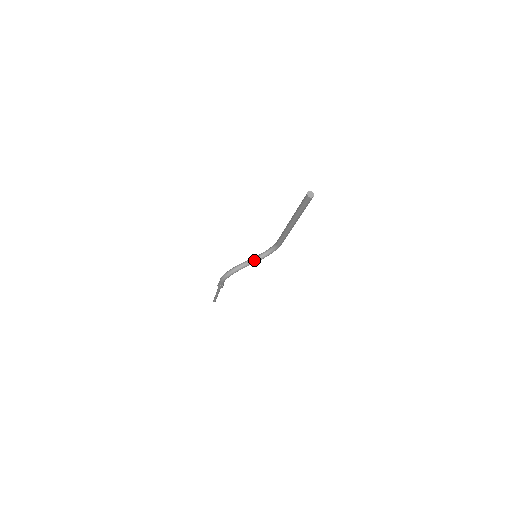
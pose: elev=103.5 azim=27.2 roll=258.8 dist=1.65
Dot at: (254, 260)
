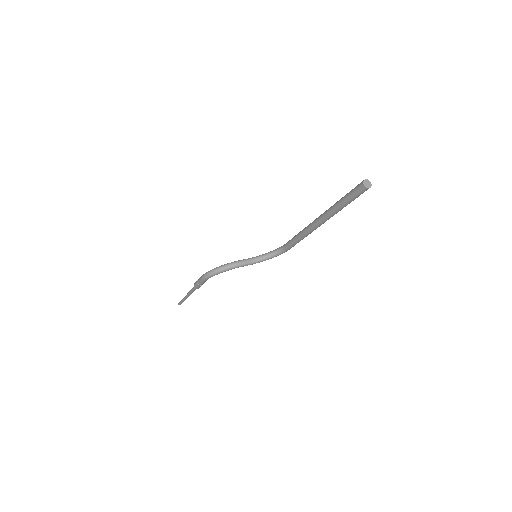
Dot at: (251, 261)
